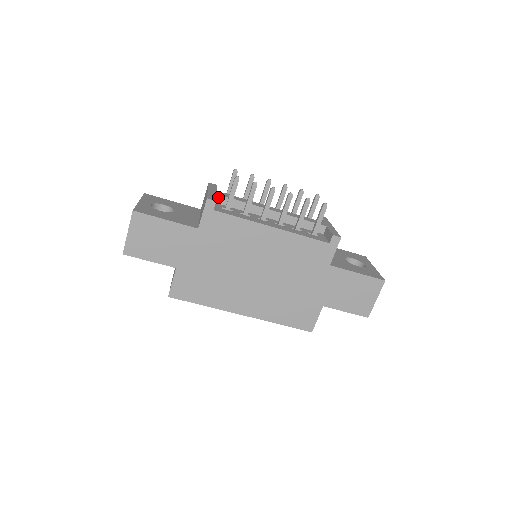
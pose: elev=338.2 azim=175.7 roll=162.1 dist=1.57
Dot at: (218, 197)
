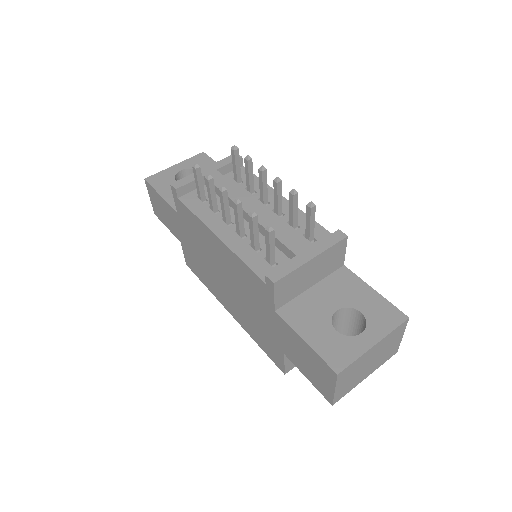
Dot at: occluded
